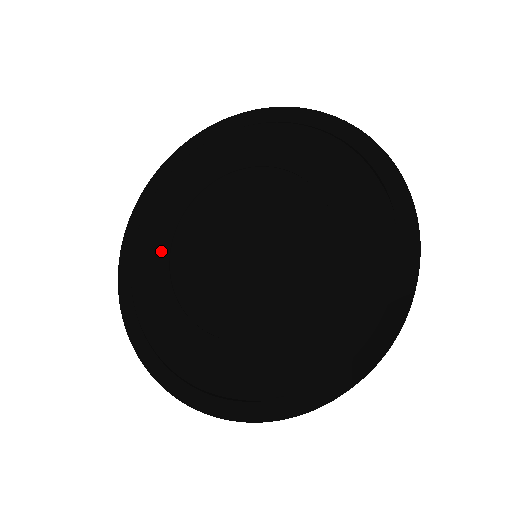
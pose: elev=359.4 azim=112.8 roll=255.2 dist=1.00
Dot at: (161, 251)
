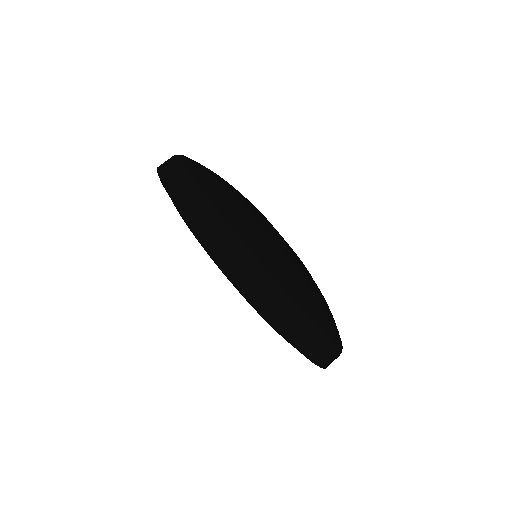
Dot at: occluded
